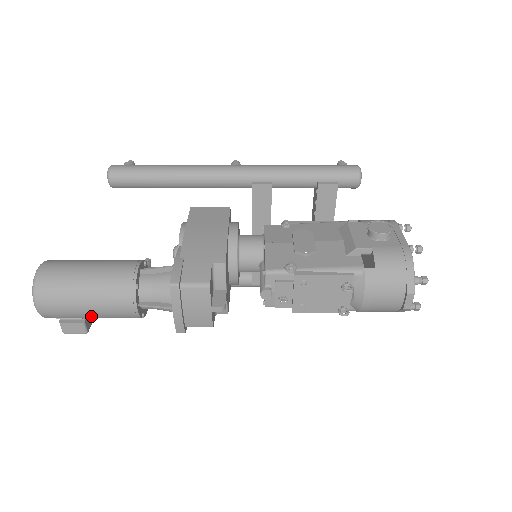
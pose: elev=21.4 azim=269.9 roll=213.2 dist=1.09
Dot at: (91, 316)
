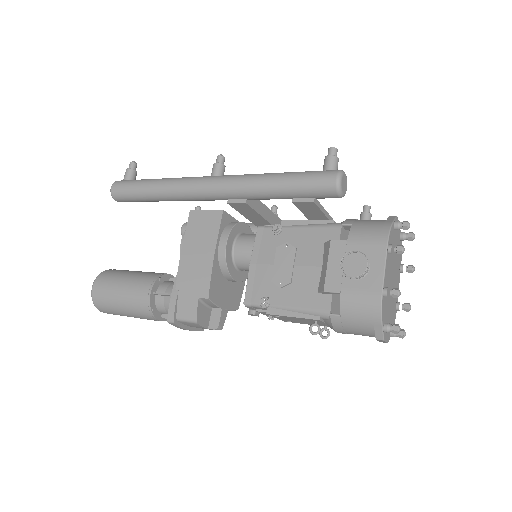
Dot at: occluded
